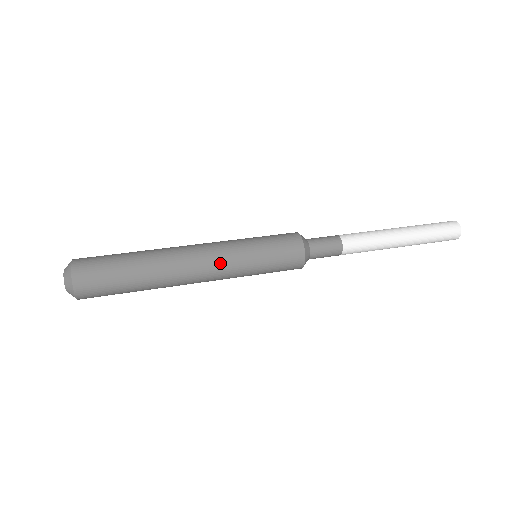
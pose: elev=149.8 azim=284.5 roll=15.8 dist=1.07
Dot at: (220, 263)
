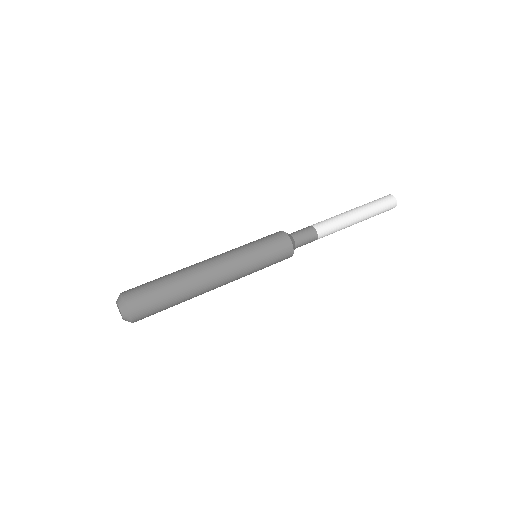
Dot at: (235, 273)
